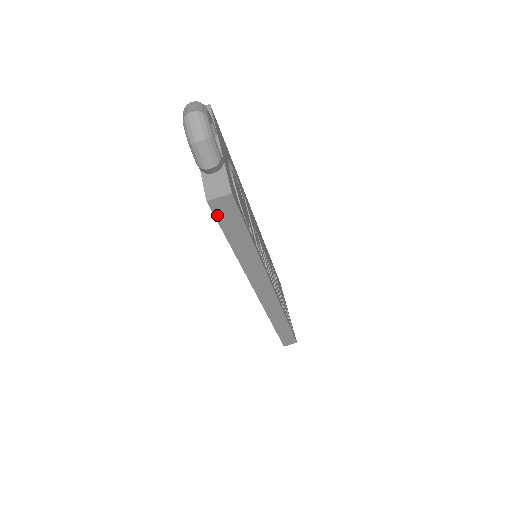
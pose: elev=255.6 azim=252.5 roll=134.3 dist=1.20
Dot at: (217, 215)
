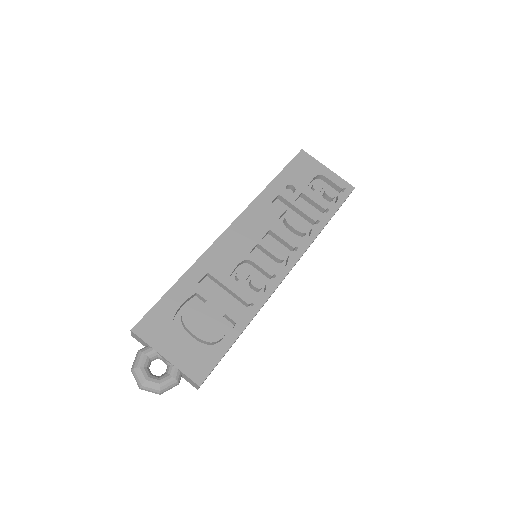
Dot at: occluded
